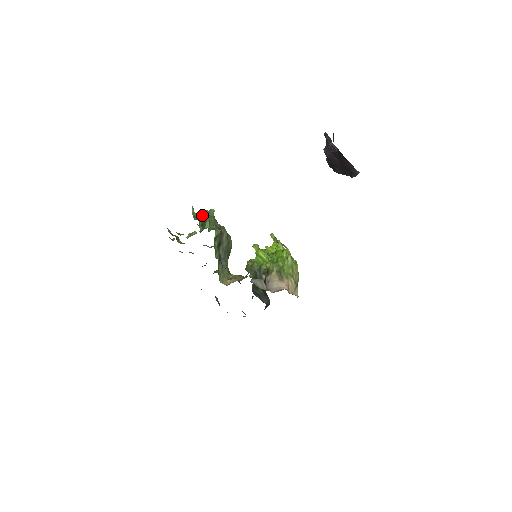
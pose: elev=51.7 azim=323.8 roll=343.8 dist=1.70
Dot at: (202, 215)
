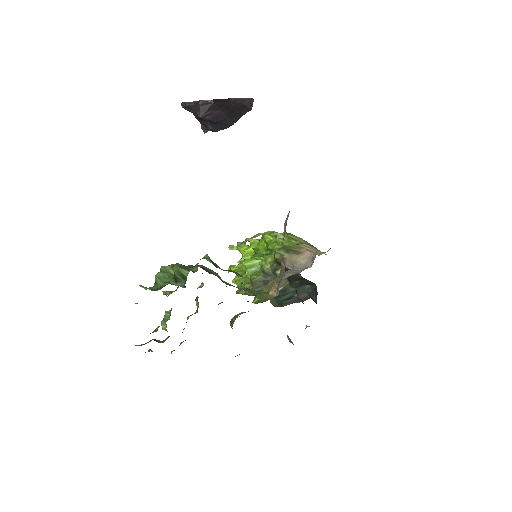
Dot at: (160, 280)
